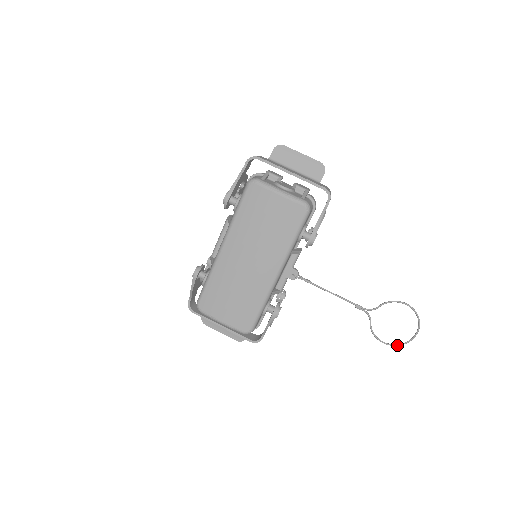
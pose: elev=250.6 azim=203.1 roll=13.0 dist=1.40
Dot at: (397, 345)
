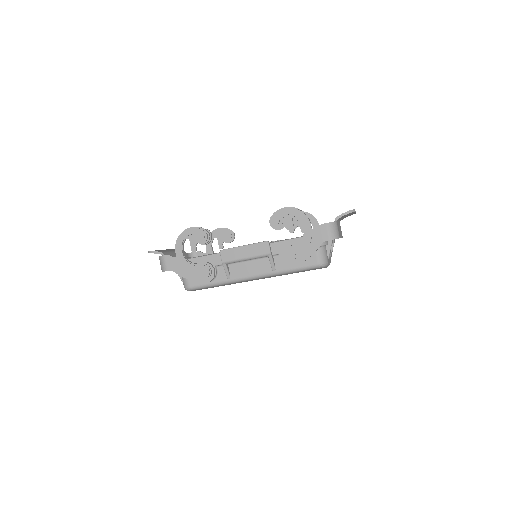
Dot at: occluded
